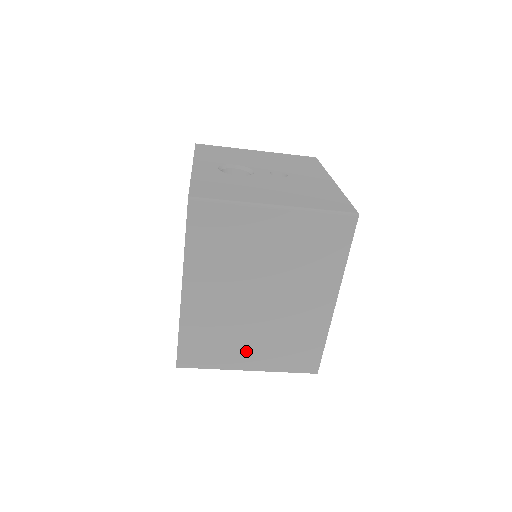
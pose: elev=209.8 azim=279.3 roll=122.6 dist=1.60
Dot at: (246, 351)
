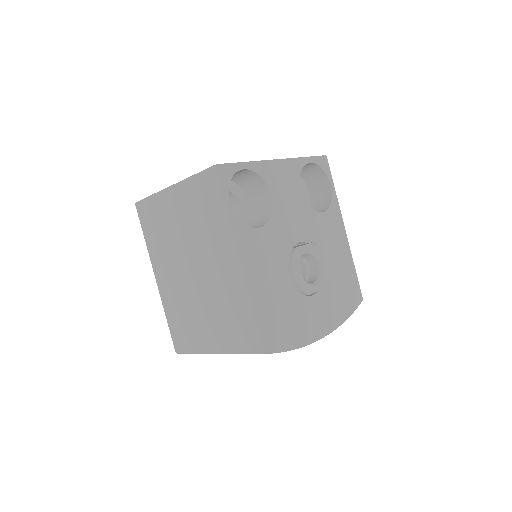
Dot at: (206, 330)
